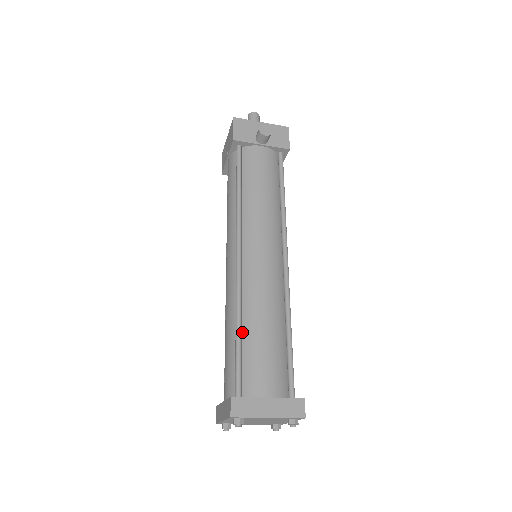
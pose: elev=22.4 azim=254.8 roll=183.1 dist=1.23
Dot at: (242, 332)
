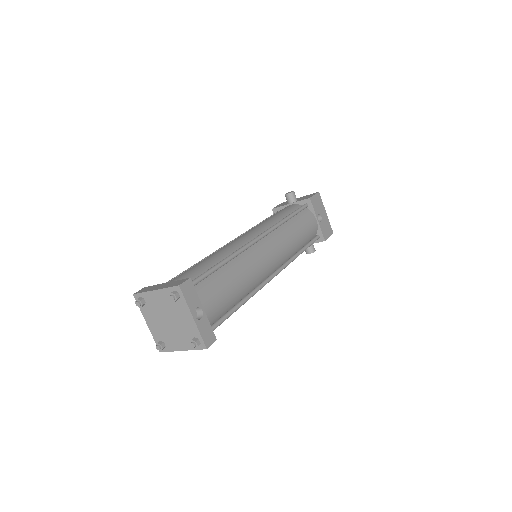
Dot at: occluded
